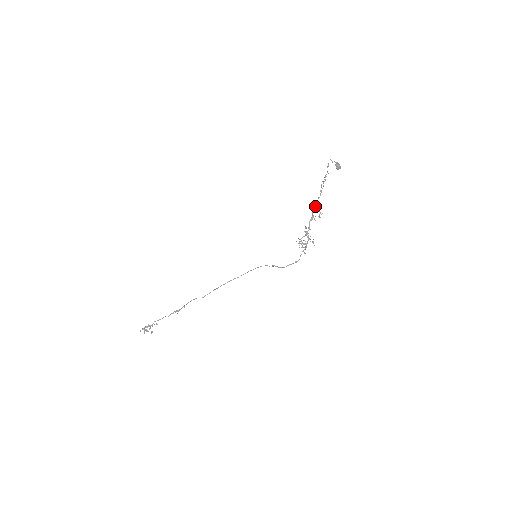
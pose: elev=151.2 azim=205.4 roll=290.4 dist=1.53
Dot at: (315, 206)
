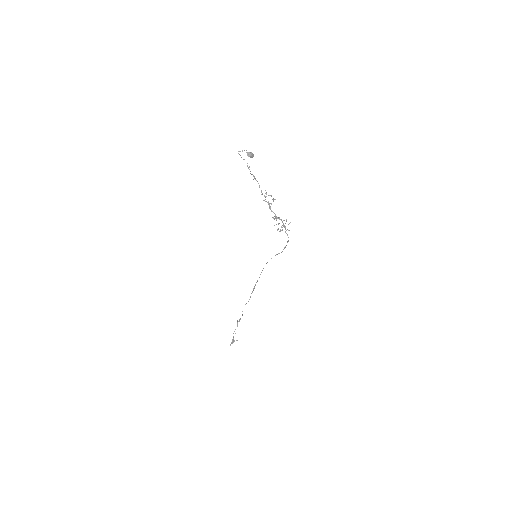
Dot at: occluded
